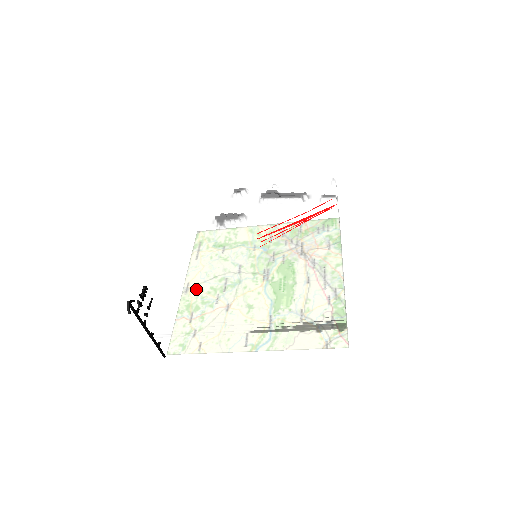
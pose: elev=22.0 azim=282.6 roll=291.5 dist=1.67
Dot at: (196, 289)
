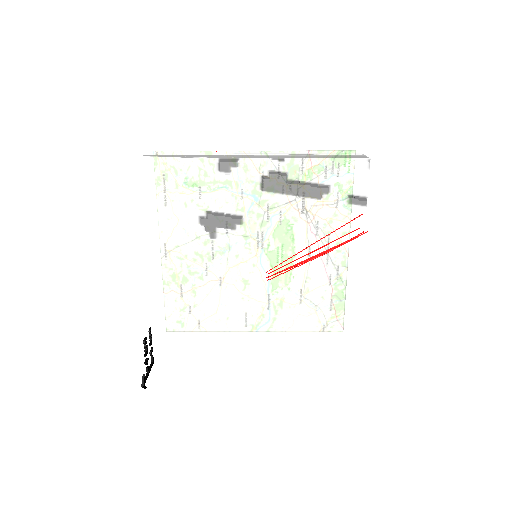
Dot at: (199, 326)
